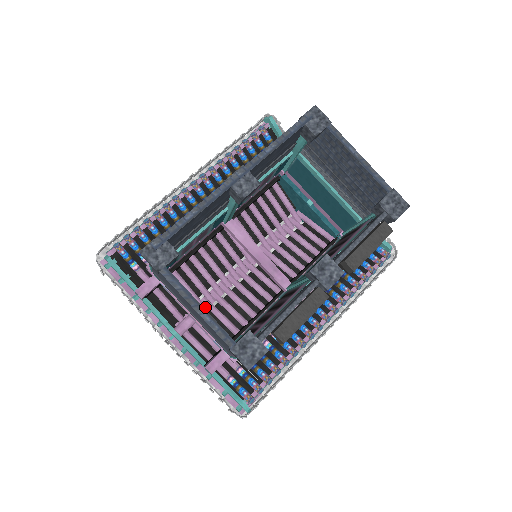
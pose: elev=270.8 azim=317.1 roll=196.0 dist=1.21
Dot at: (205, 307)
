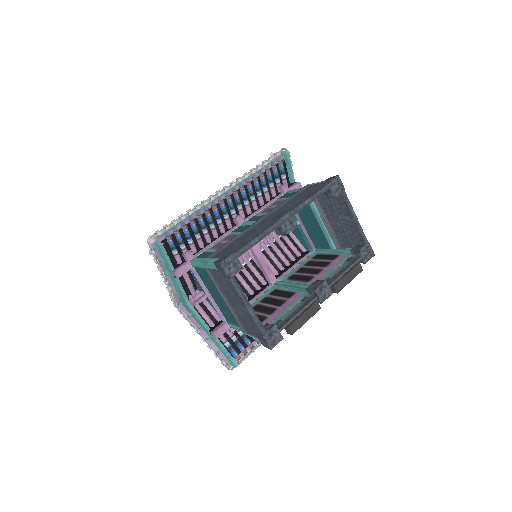
Dot at: occluded
